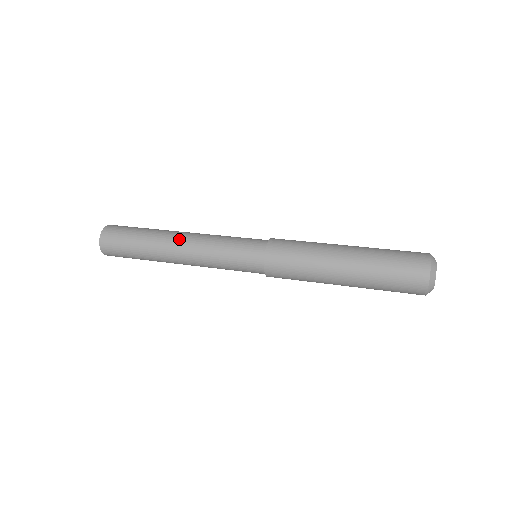
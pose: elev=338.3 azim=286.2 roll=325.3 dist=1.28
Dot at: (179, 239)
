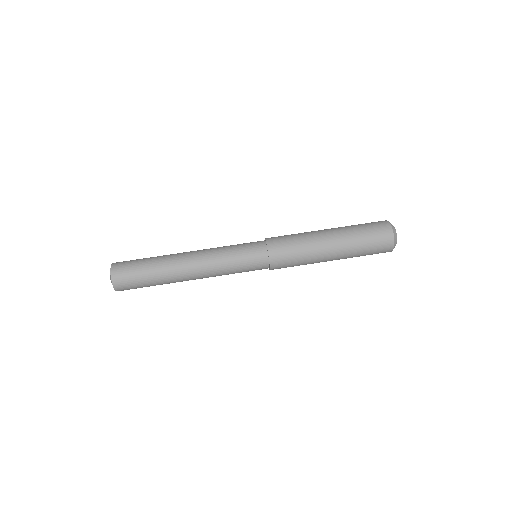
Dot at: occluded
